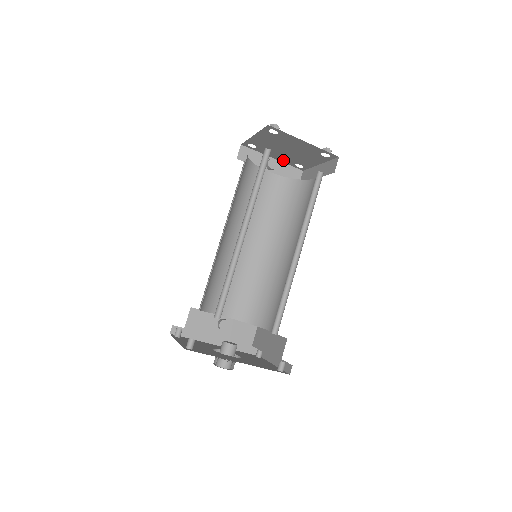
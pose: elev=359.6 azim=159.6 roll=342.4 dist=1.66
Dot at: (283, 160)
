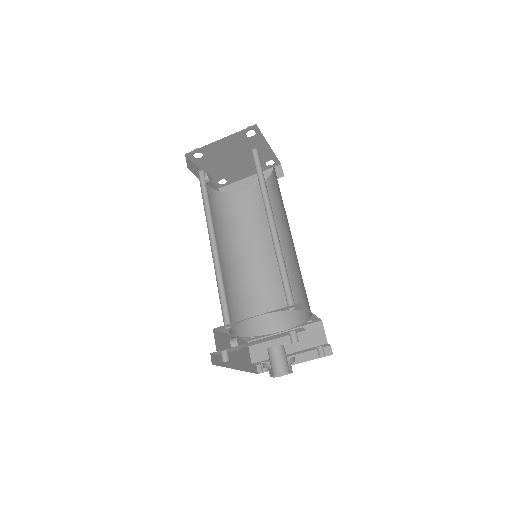
Dot at: (212, 175)
